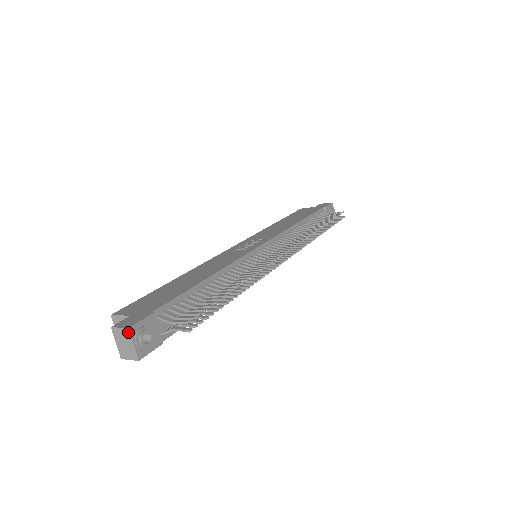
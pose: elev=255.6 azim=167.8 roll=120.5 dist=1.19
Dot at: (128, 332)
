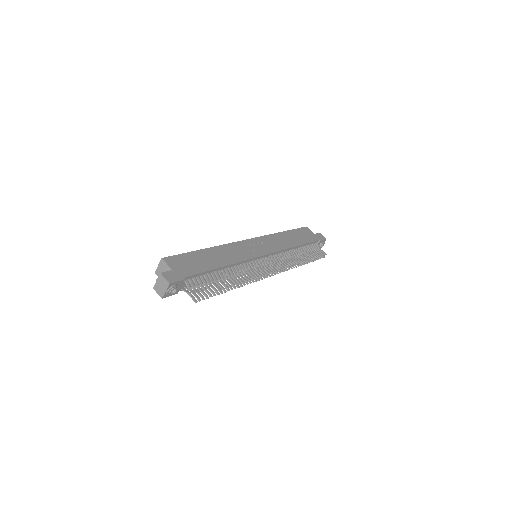
Dot at: (168, 284)
